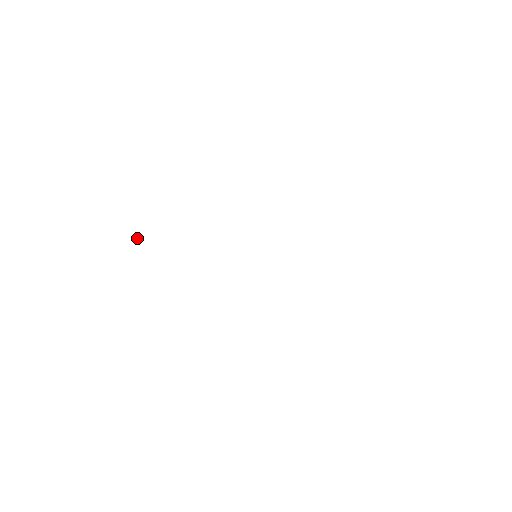
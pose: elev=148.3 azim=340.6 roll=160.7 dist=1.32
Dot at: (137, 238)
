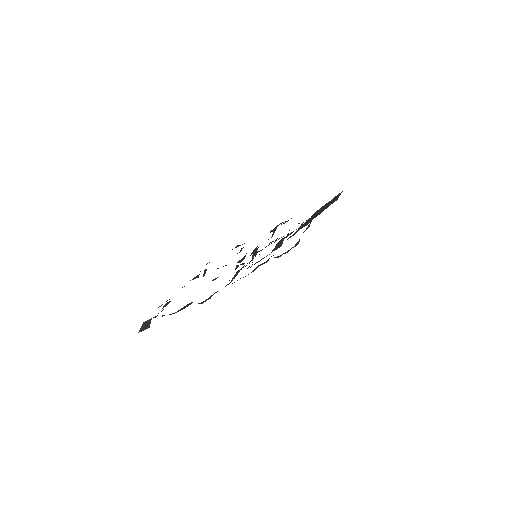
Dot at: (144, 324)
